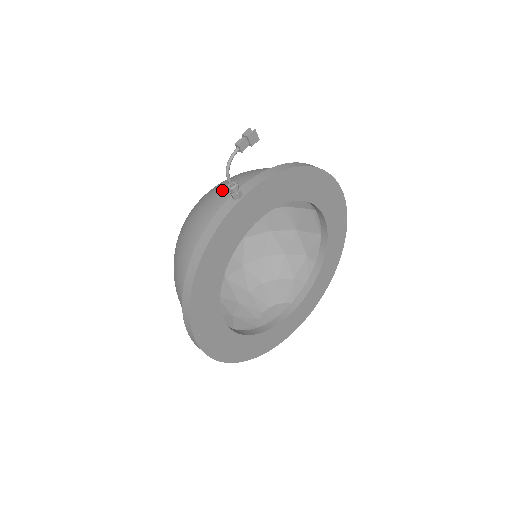
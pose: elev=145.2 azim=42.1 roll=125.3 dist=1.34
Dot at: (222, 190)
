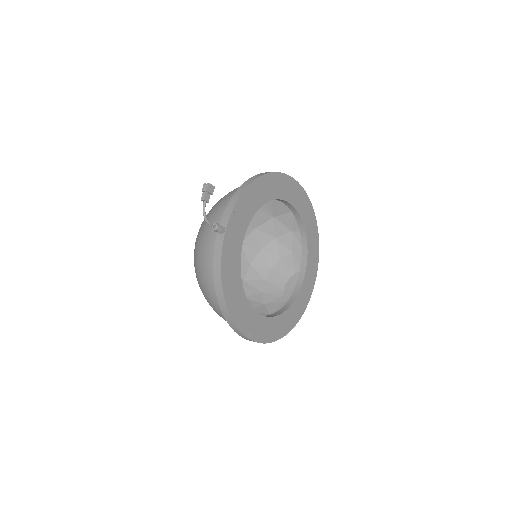
Dot at: (208, 229)
